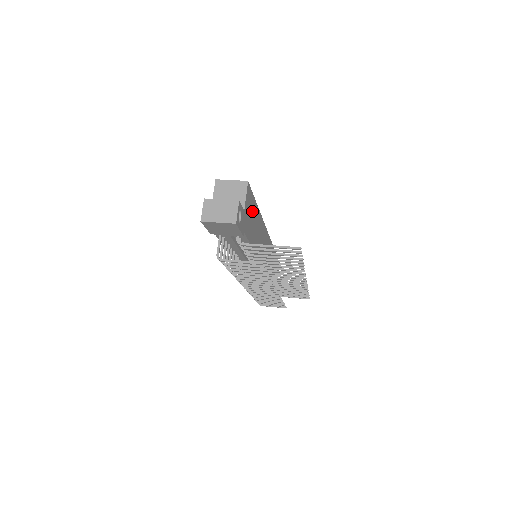
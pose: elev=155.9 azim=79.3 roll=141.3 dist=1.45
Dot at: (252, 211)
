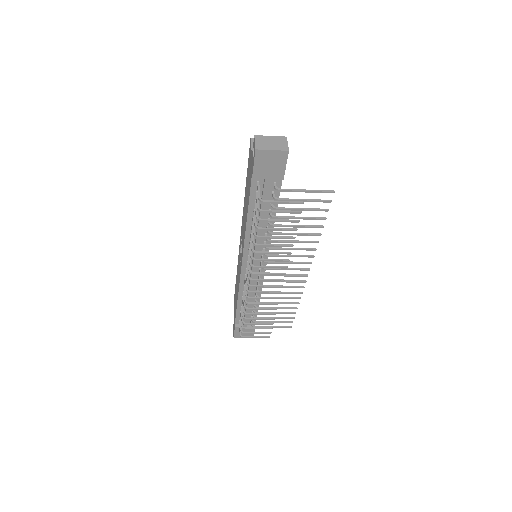
Dot at: occluded
